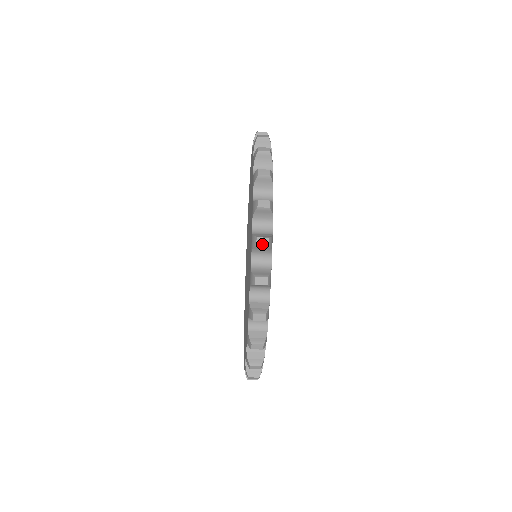
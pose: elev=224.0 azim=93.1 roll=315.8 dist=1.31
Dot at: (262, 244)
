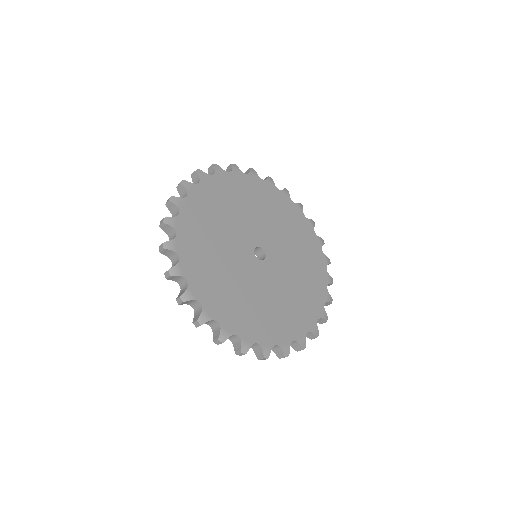
Dot at: (180, 303)
